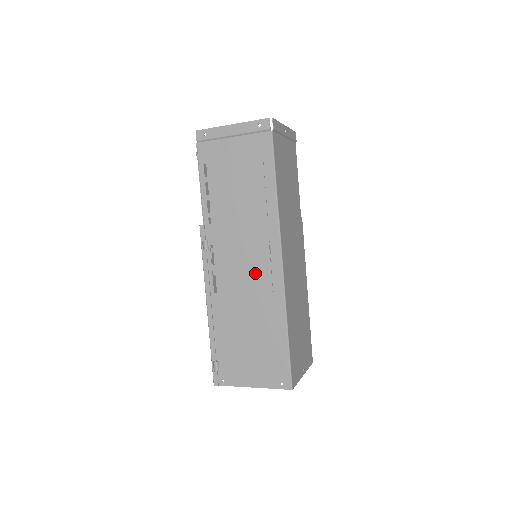
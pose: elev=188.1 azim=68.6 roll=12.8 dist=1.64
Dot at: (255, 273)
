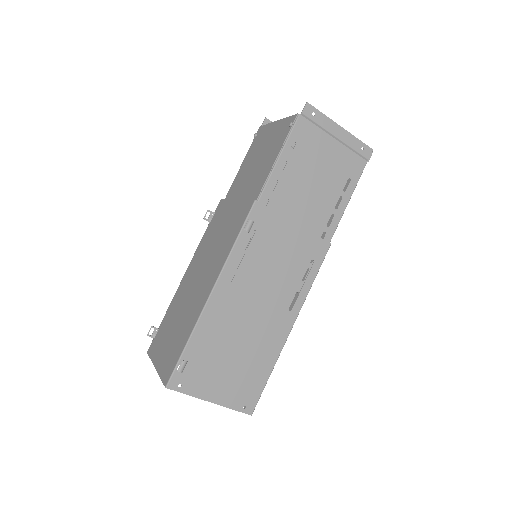
Dot at: (282, 283)
